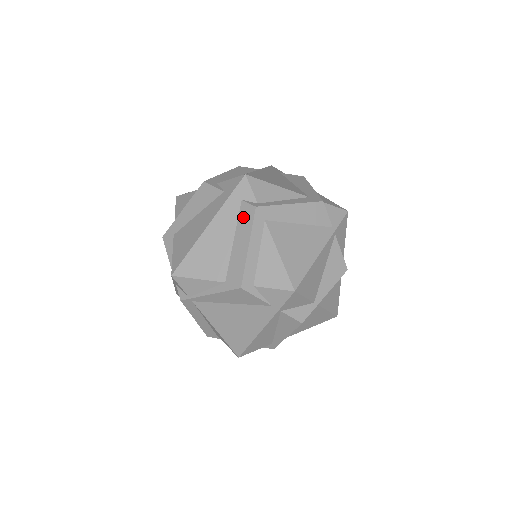
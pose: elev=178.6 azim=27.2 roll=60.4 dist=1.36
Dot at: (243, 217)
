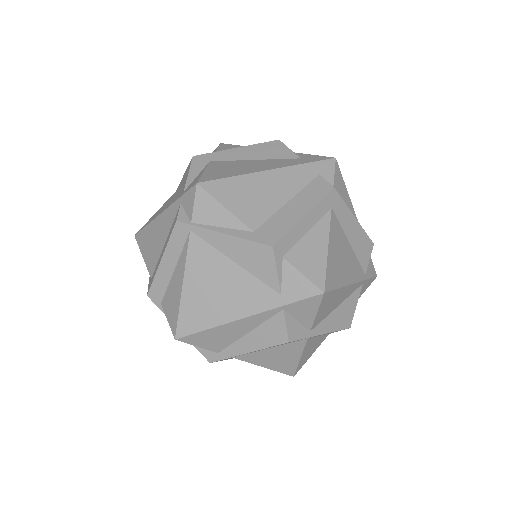
Dot at: (313, 188)
